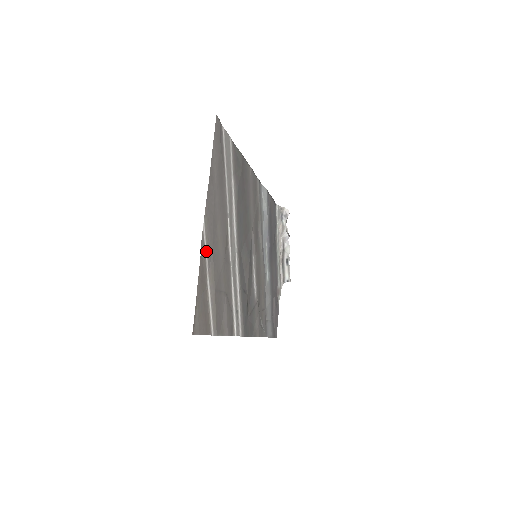
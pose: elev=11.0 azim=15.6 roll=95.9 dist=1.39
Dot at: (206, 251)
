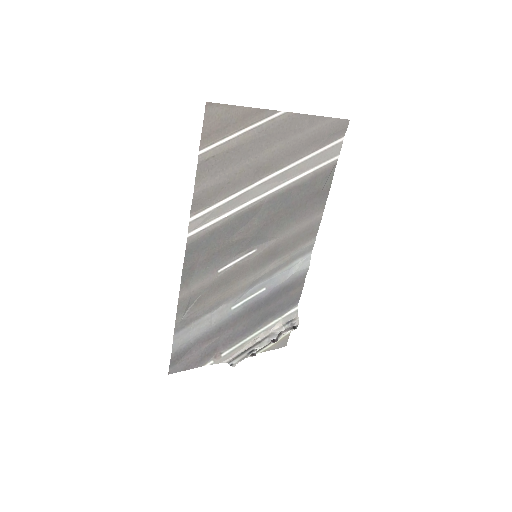
Dot at: (265, 121)
